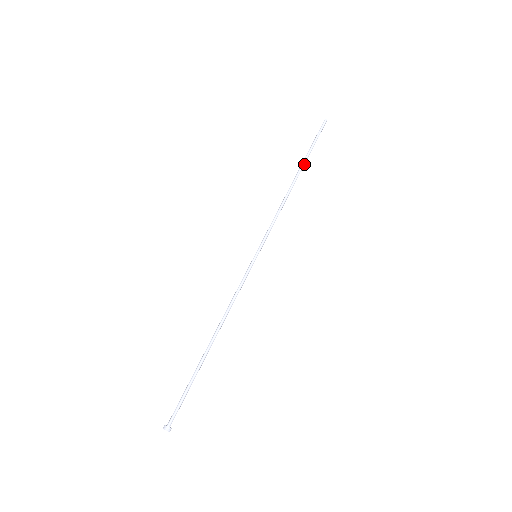
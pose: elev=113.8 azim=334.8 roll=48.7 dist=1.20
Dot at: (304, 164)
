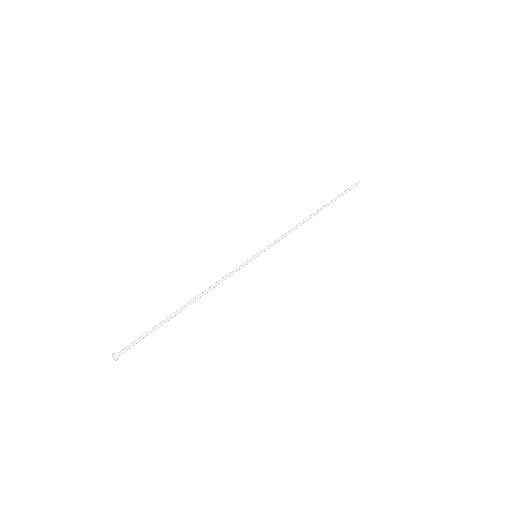
Dot at: (327, 205)
